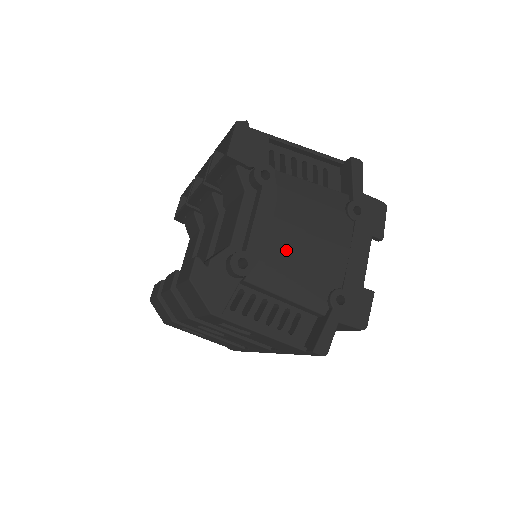
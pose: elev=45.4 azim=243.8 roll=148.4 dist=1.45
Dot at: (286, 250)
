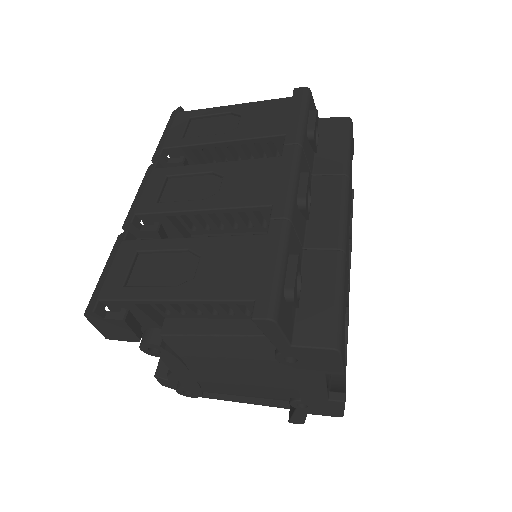
Dot at: (221, 385)
